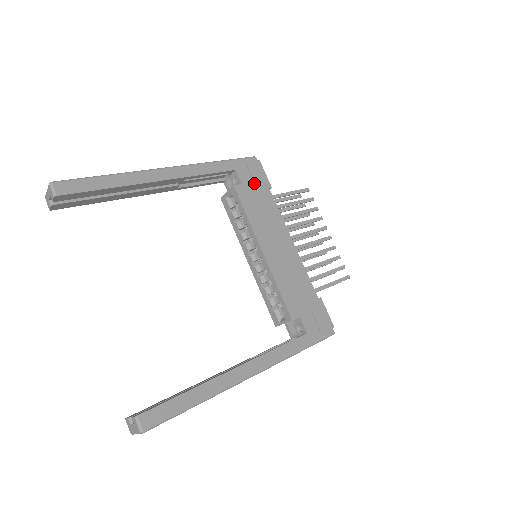
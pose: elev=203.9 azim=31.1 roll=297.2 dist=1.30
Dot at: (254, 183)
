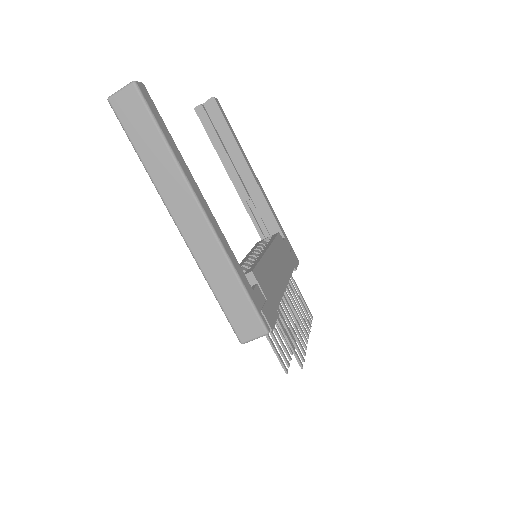
Dot at: (289, 252)
